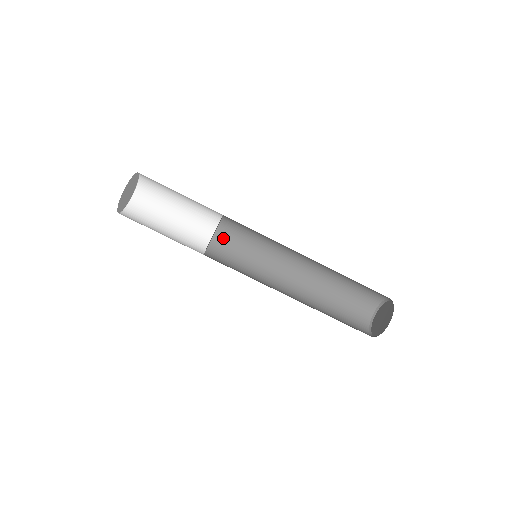
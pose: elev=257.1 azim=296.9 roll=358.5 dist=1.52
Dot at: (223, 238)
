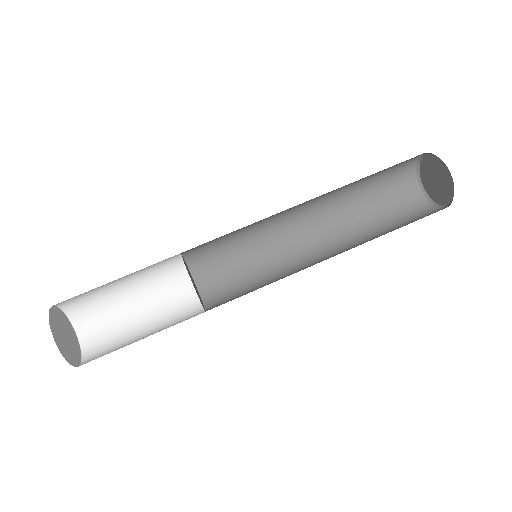
Dot at: (210, 284)
